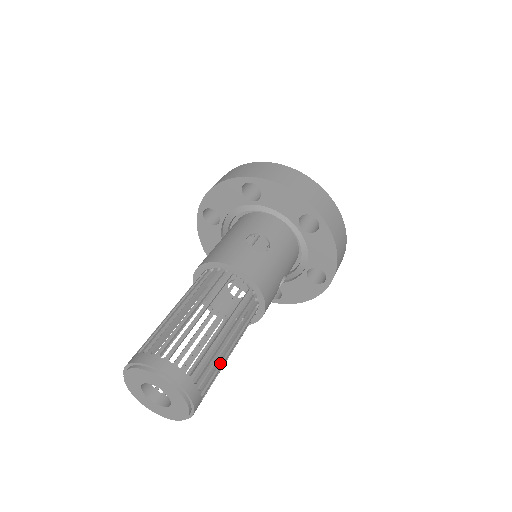
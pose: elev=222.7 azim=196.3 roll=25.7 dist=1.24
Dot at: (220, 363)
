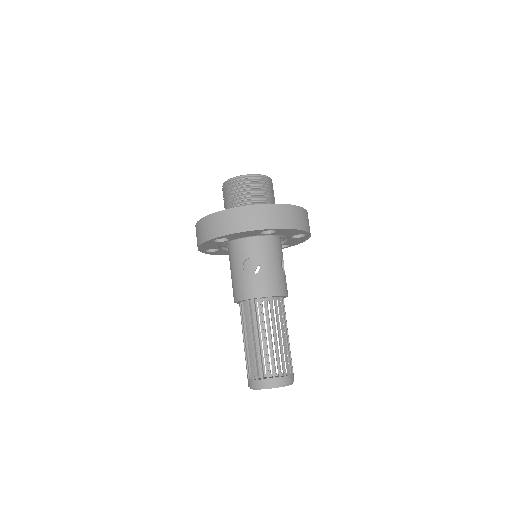
Dot at: (287, 349)
